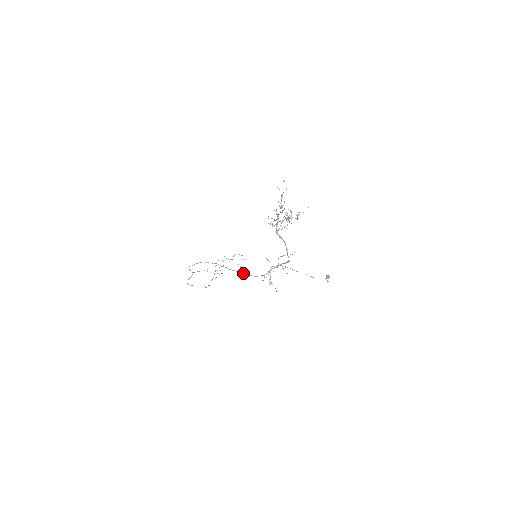
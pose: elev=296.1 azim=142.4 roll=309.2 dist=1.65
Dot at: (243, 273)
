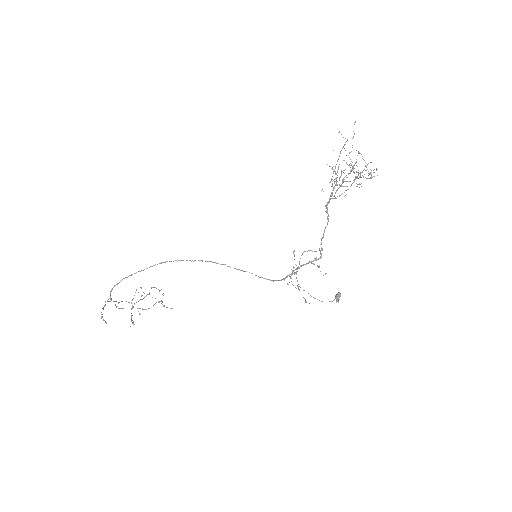
Dot at: occluded
